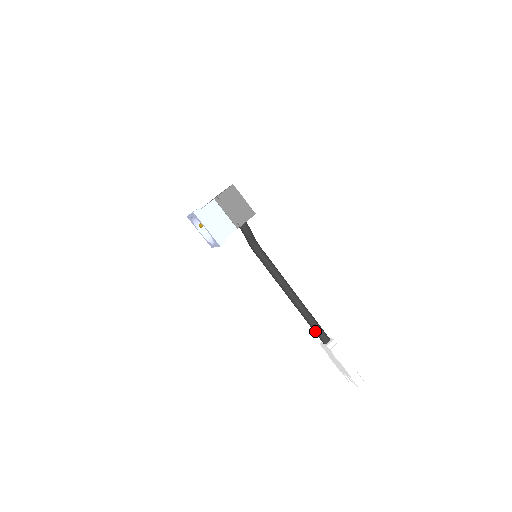
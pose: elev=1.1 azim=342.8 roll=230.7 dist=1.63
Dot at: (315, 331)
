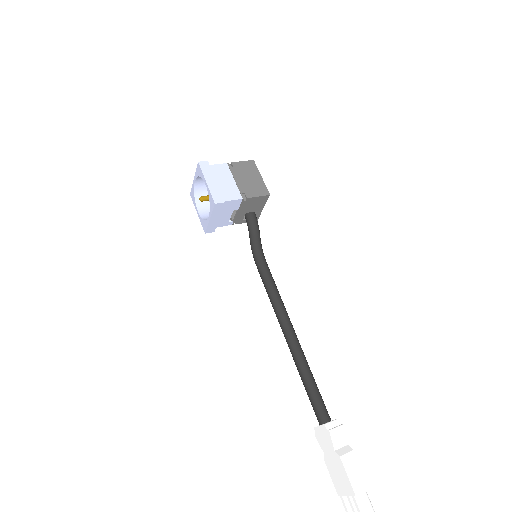
Dot at: (311, 397)
